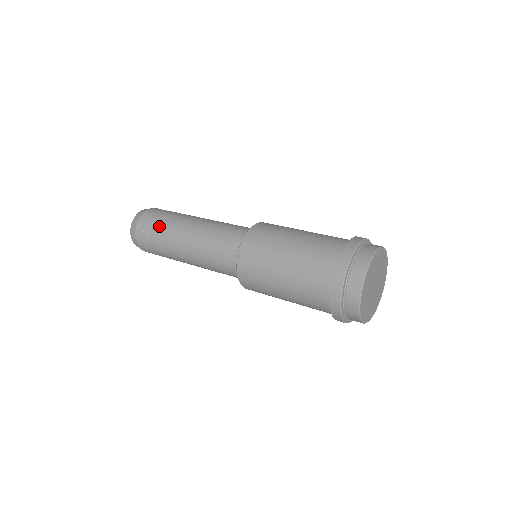
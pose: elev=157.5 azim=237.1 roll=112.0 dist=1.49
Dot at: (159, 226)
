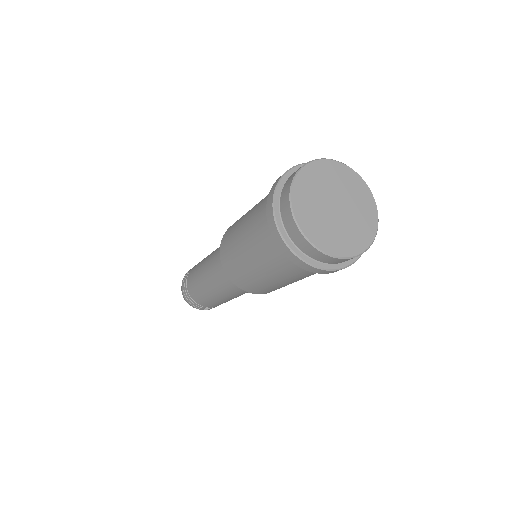
Dot at: occluded
